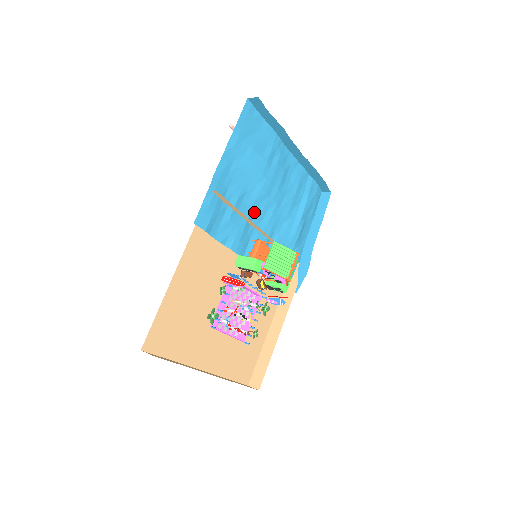
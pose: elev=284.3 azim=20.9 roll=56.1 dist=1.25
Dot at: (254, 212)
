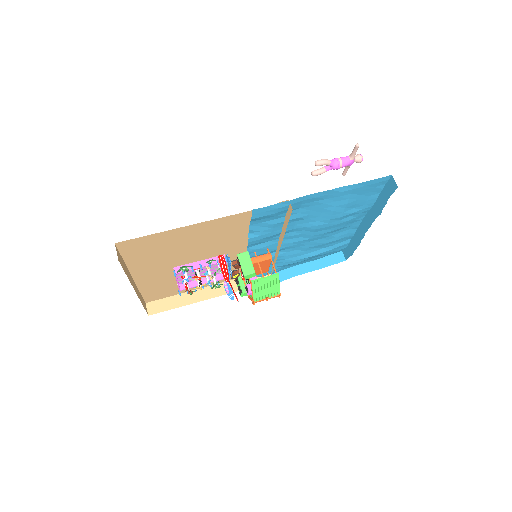
Dot at: (292, 231)
